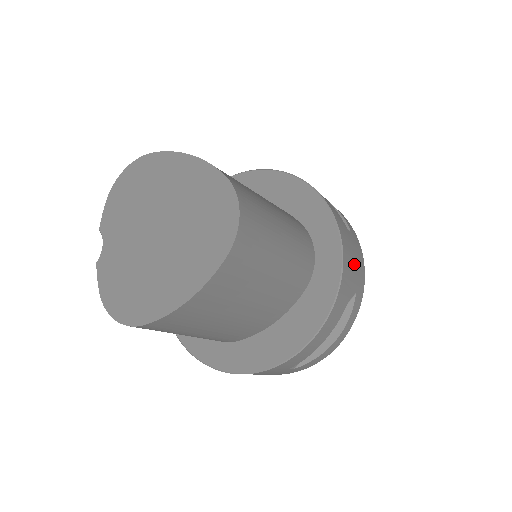
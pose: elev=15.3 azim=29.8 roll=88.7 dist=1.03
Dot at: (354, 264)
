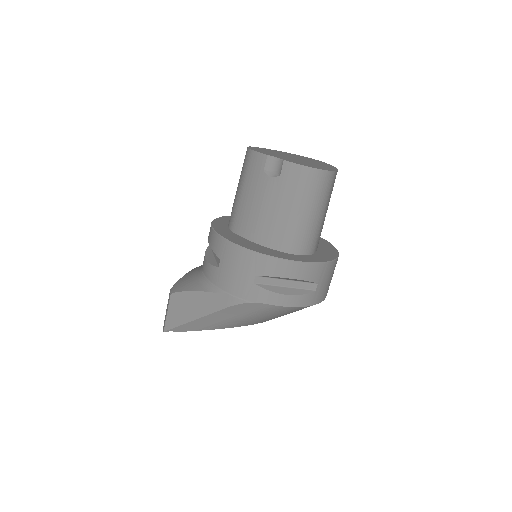
Dot at: occluded
